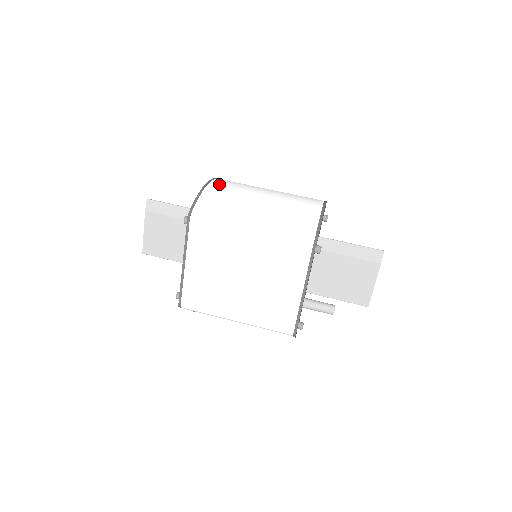
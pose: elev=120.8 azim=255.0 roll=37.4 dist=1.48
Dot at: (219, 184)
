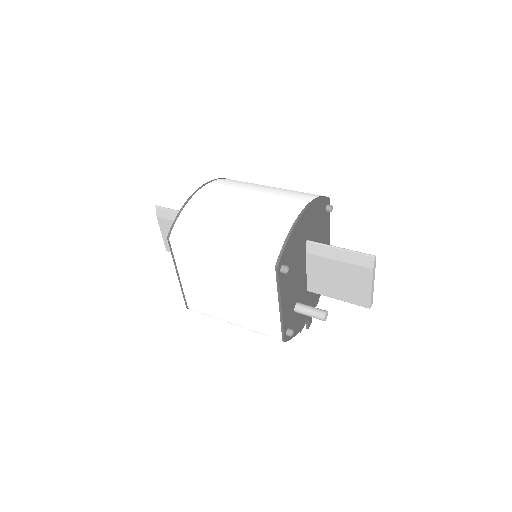
Dot at: (203, 195)
